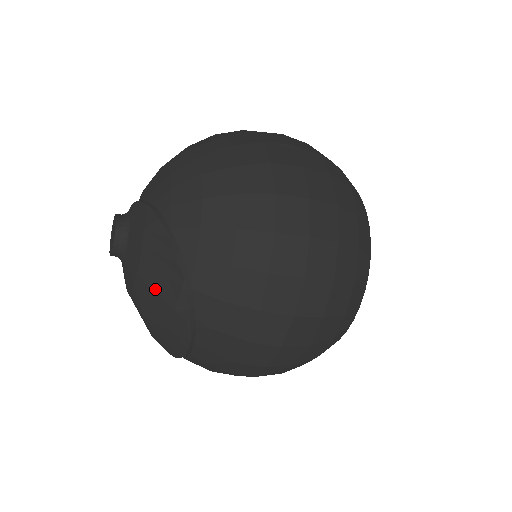
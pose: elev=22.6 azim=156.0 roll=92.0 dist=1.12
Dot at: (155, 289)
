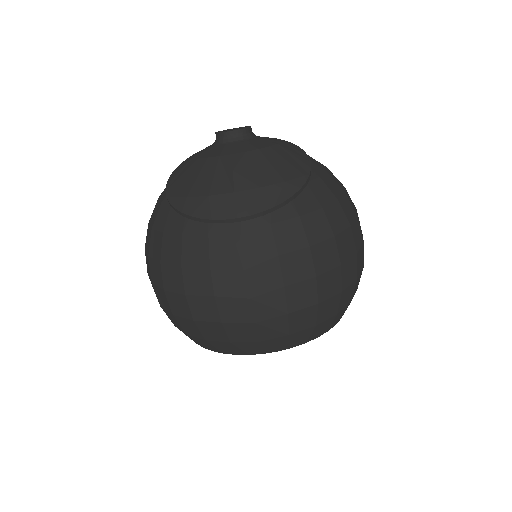
Dot at: (273, 163)
